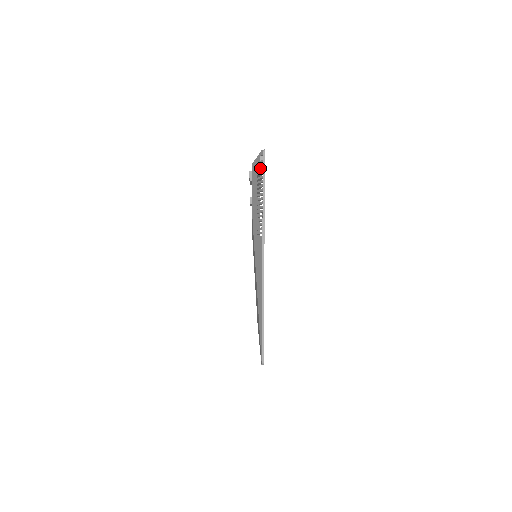
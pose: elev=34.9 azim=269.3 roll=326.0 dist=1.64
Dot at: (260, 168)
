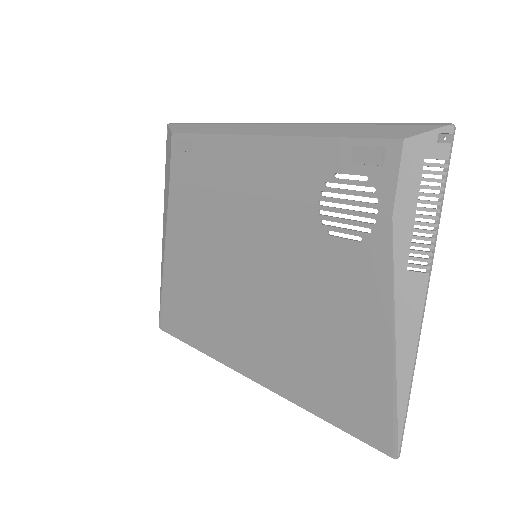
Dot at: (439, 156)
